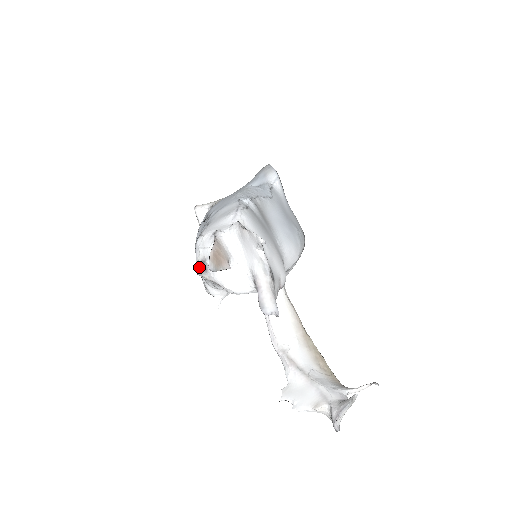
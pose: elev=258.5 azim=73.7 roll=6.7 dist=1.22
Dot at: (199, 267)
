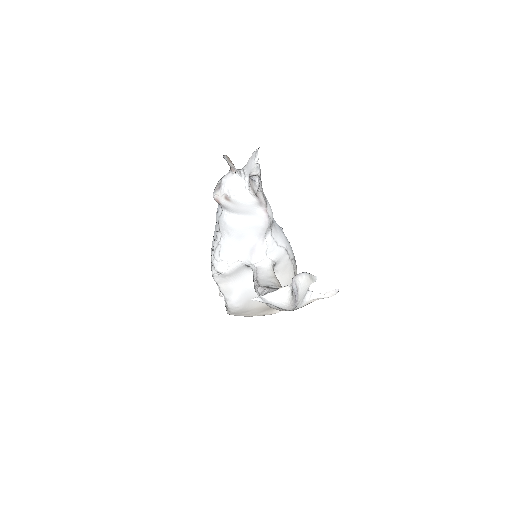
Dot at: (216, 187)
